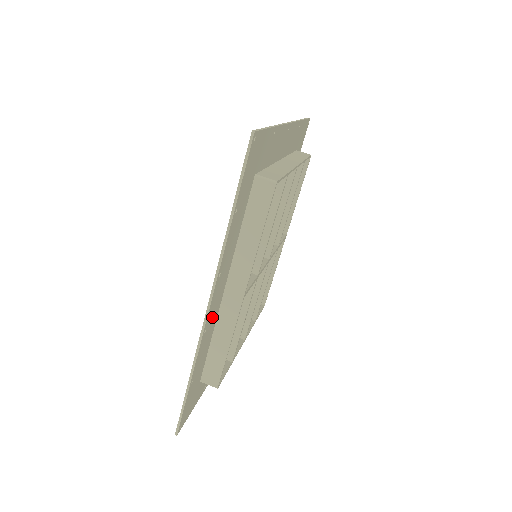
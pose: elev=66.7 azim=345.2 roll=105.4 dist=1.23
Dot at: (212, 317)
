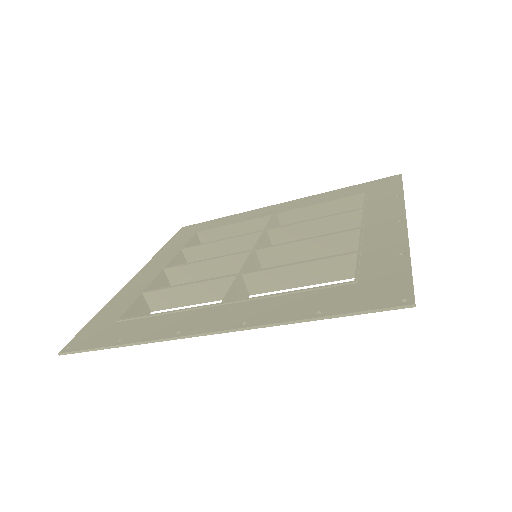
Dot at: (193, 323)
